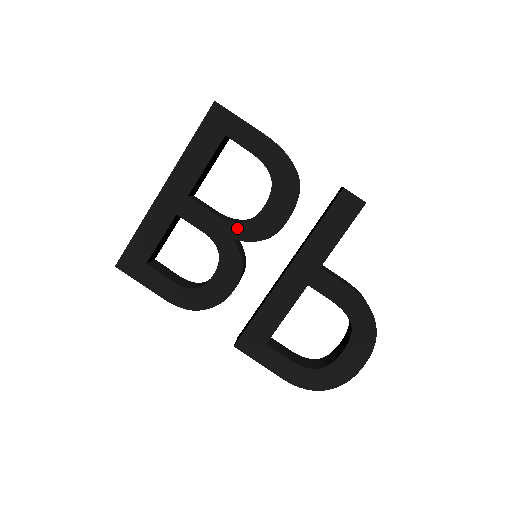
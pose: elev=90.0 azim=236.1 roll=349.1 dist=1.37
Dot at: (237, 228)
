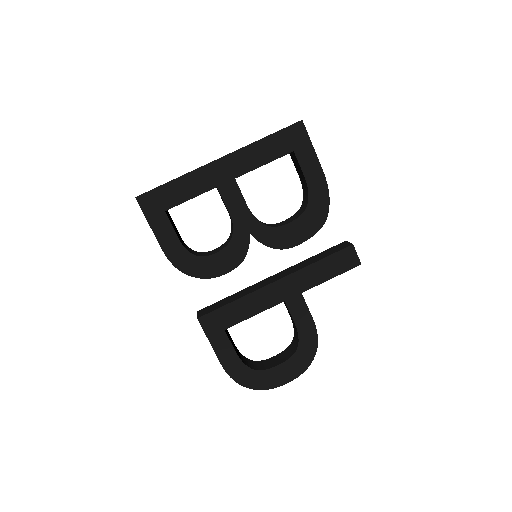
Dot at: (258, 227)
